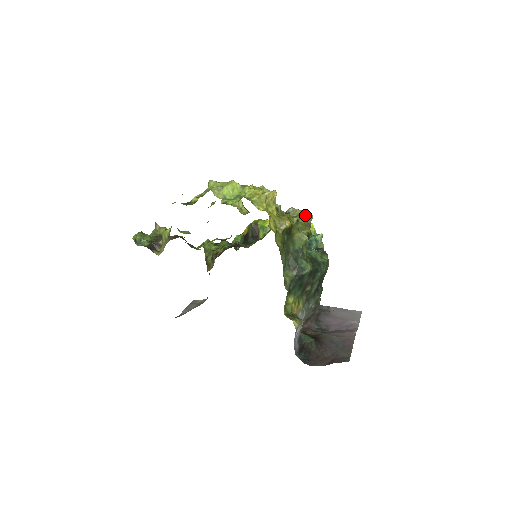
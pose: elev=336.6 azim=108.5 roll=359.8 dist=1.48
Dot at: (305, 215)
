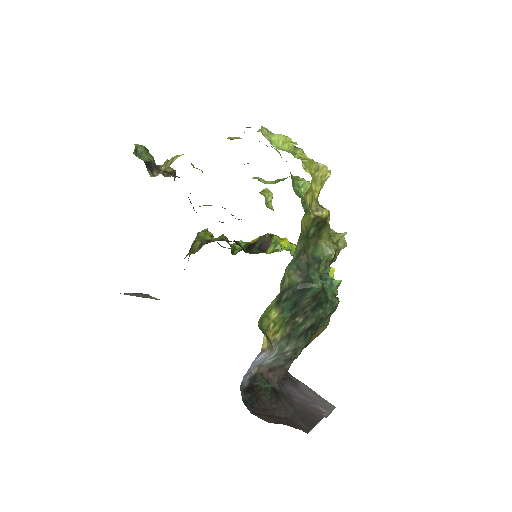
Dot at: (341, 235)
